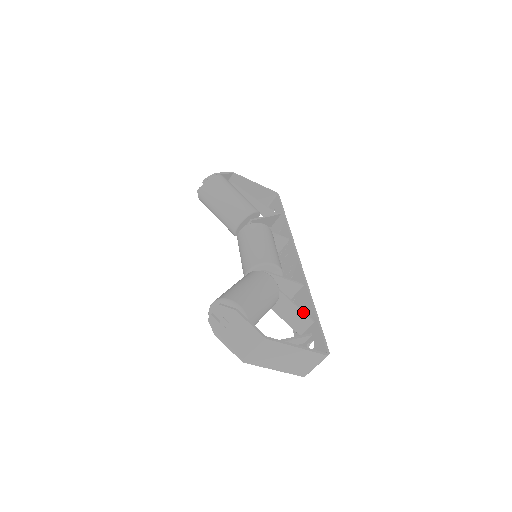
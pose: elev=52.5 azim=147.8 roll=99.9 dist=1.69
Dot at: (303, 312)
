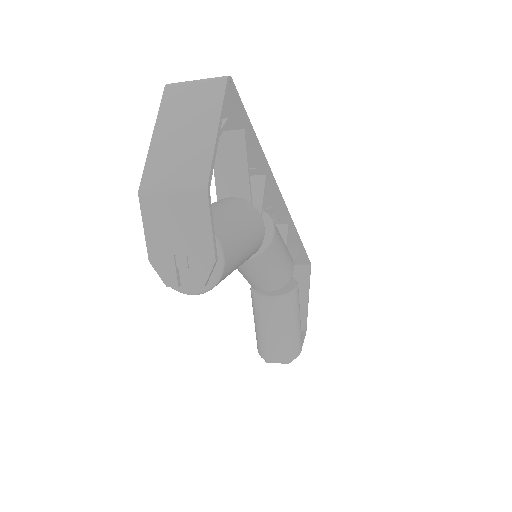
Dot at: occluded
